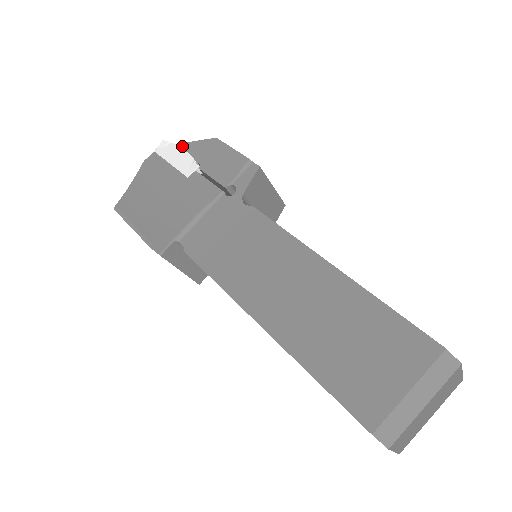
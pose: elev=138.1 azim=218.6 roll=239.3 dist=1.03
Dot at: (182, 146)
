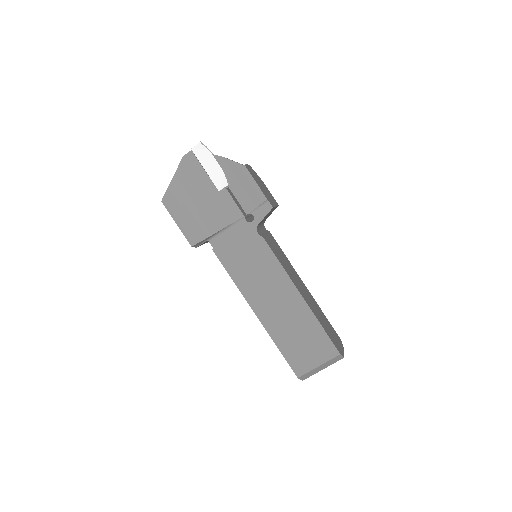
Dot at: (216, 158)
